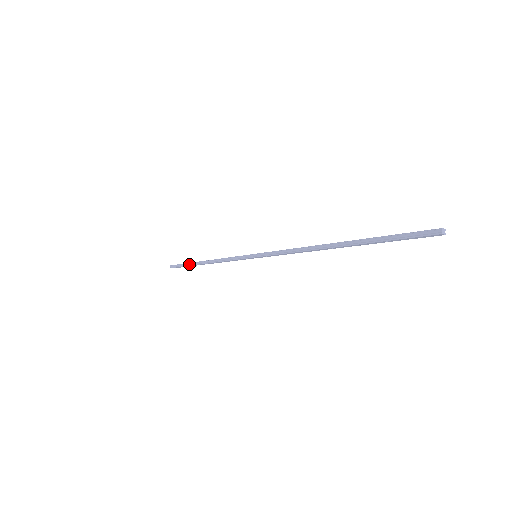
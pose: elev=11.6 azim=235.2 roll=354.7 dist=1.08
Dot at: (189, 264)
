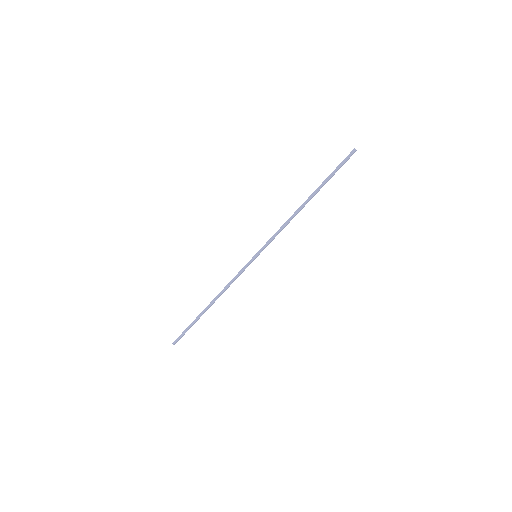
Dot at: (195, 320)
